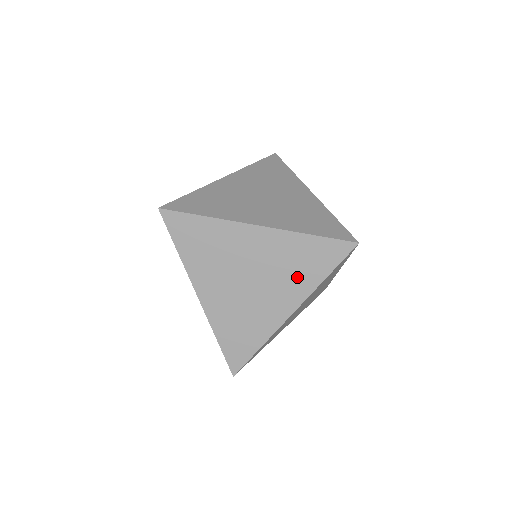
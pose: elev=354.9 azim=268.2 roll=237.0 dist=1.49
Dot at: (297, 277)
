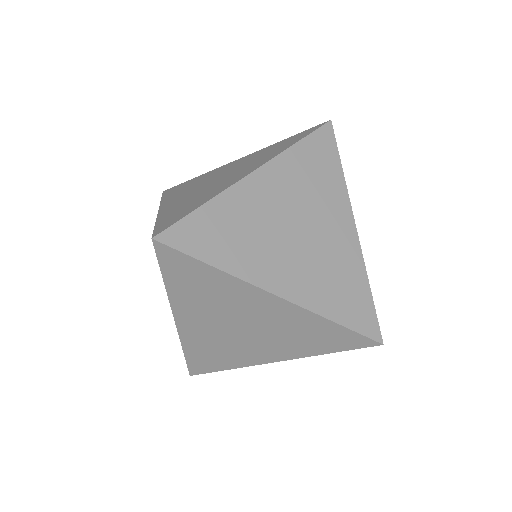
Dot at: (266, 156)
